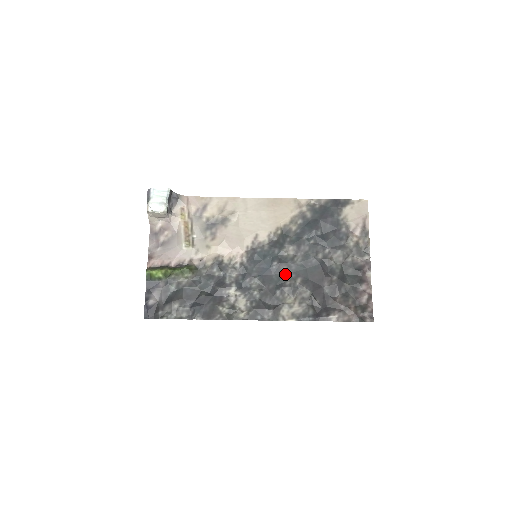
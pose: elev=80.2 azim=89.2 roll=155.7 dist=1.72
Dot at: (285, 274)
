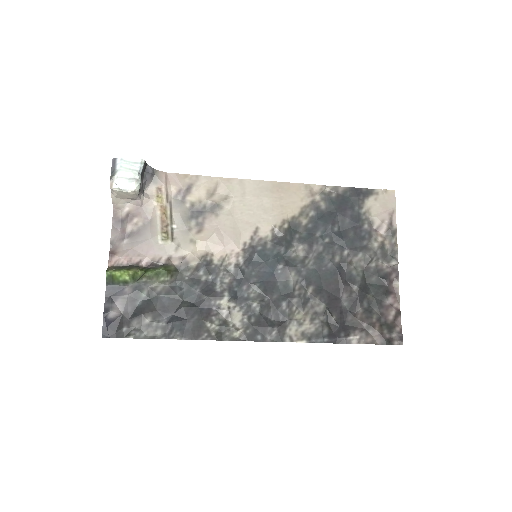
Dot at: (293, 281)
